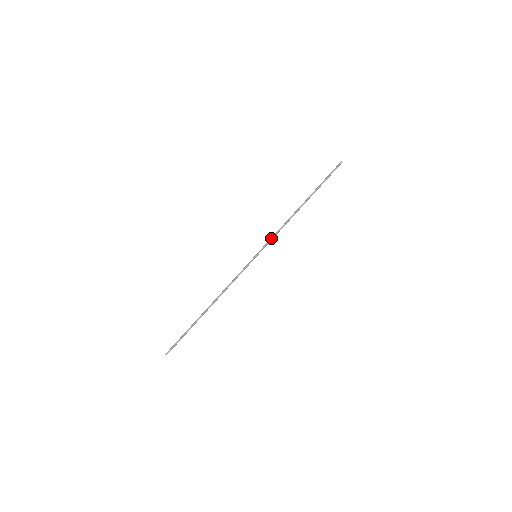
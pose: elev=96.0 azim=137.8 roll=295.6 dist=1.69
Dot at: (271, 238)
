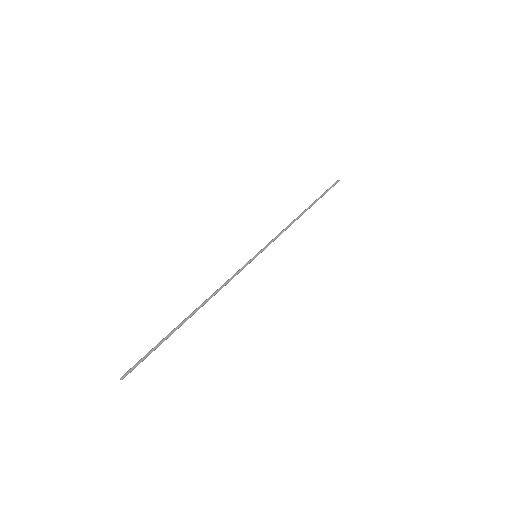
Dot at: occluded
